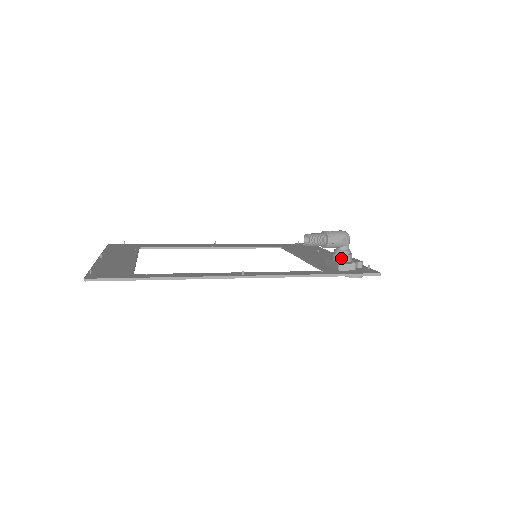
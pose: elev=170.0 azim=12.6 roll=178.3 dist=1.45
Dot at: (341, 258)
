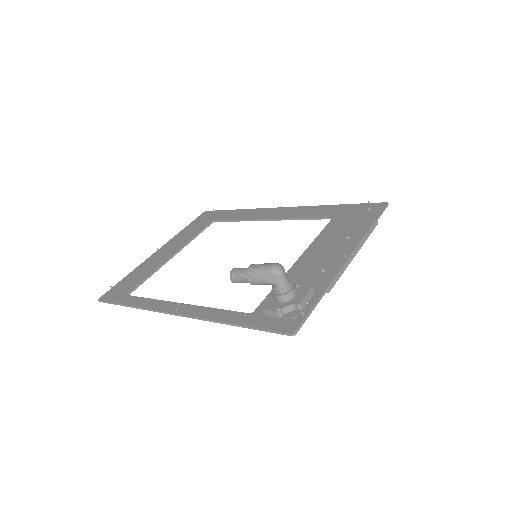
Dot at: (274, 297)
